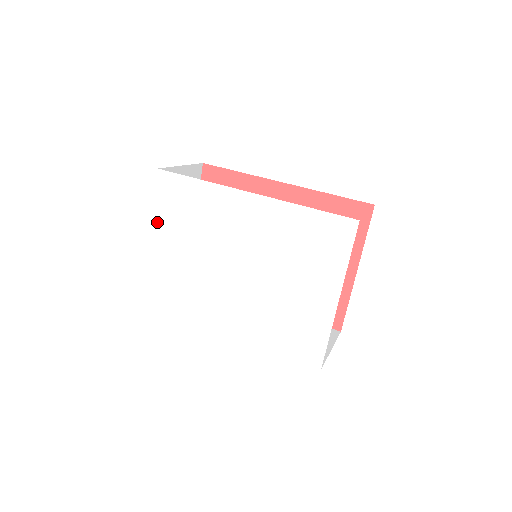
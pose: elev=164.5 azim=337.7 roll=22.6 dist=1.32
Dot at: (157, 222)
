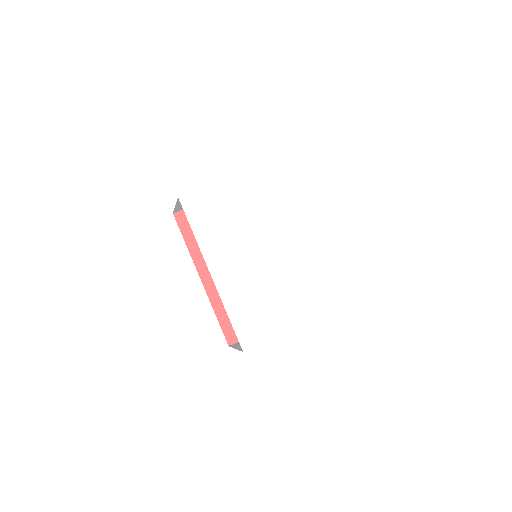
Dot at: (250, 176)
